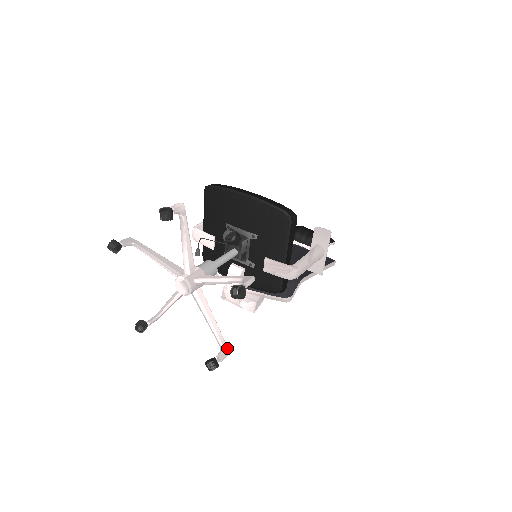
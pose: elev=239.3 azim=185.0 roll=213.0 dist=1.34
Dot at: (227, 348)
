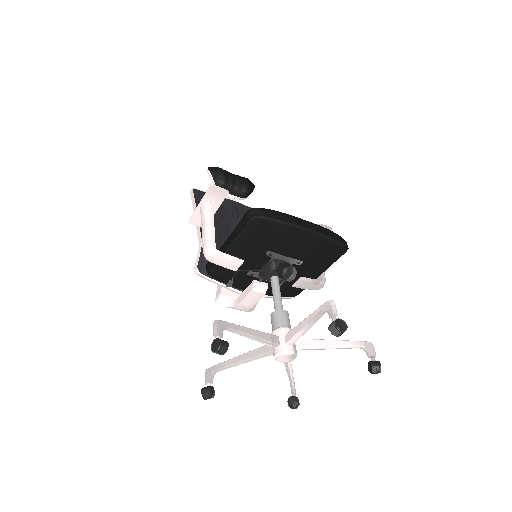
Dot at: occluded
